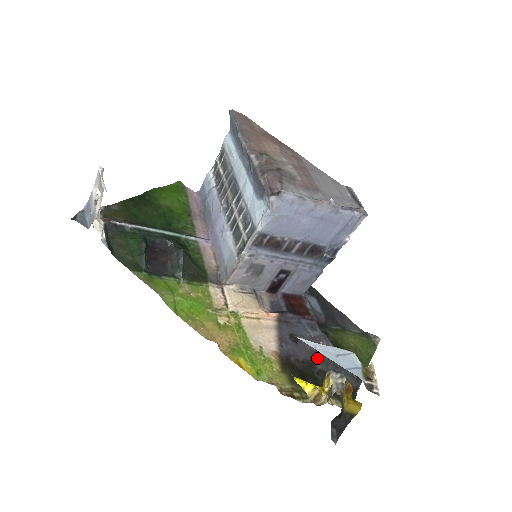
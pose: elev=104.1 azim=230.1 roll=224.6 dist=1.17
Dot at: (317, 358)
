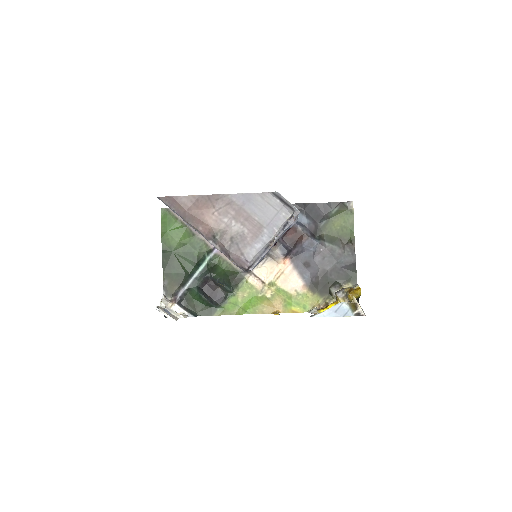
Dot at: (325, 264)
